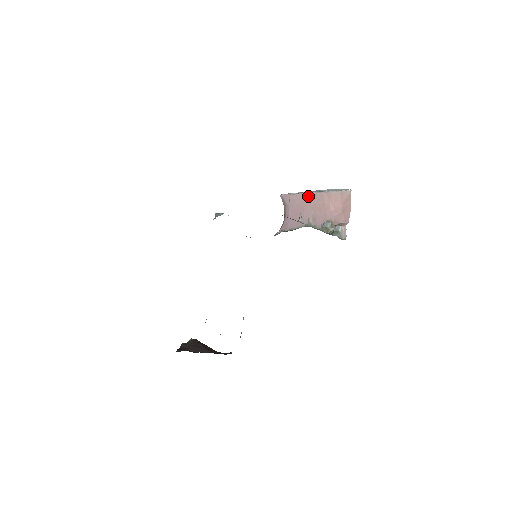
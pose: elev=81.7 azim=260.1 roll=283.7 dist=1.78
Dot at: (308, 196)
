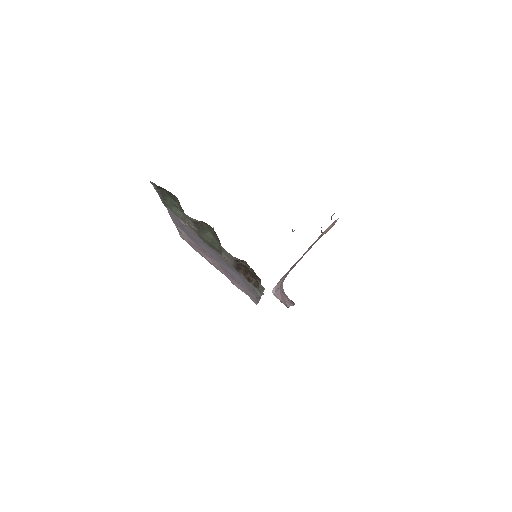
Dot at: occluded
